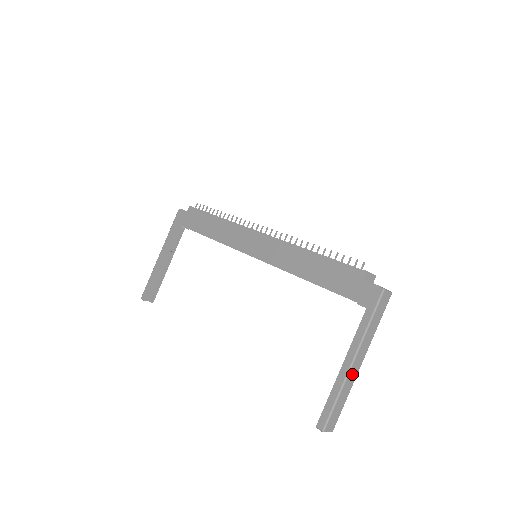
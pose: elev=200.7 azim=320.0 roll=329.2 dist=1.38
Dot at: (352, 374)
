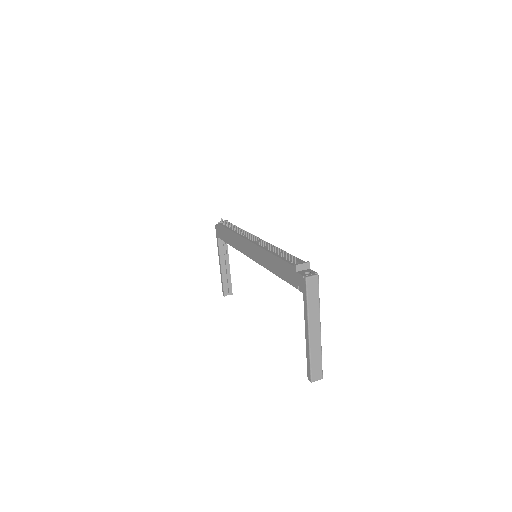
Dot at: (314, 340)
